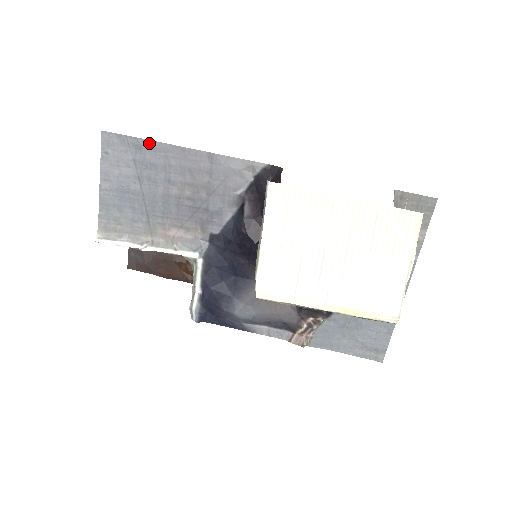
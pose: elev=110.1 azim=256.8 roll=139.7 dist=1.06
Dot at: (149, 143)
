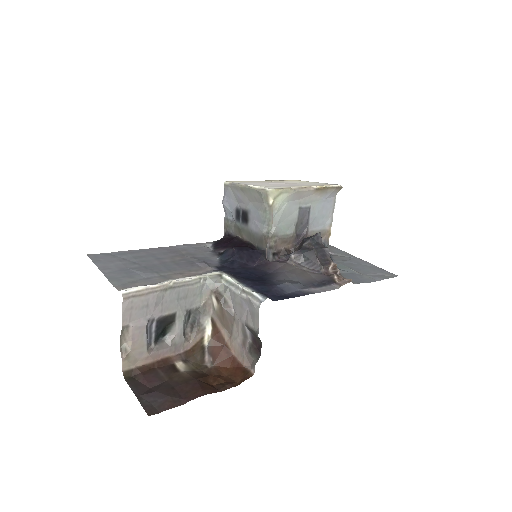
Dot at: (129, 251)
